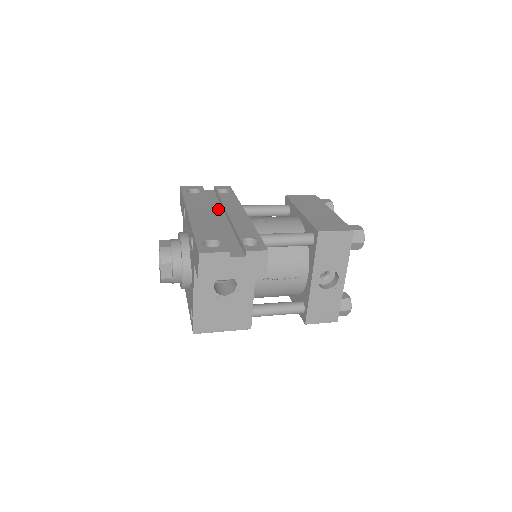
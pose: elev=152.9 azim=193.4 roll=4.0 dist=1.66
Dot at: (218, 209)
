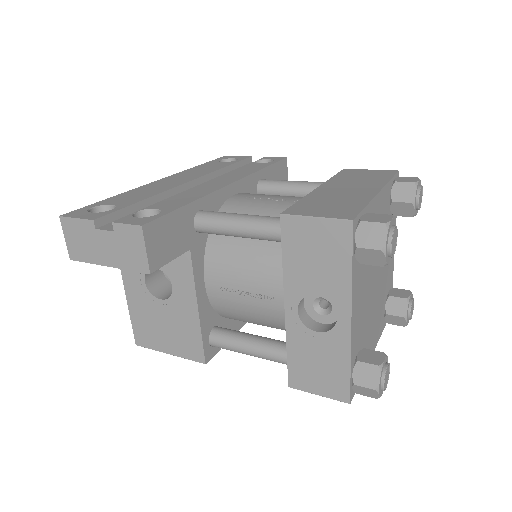
Dot at: occluded
